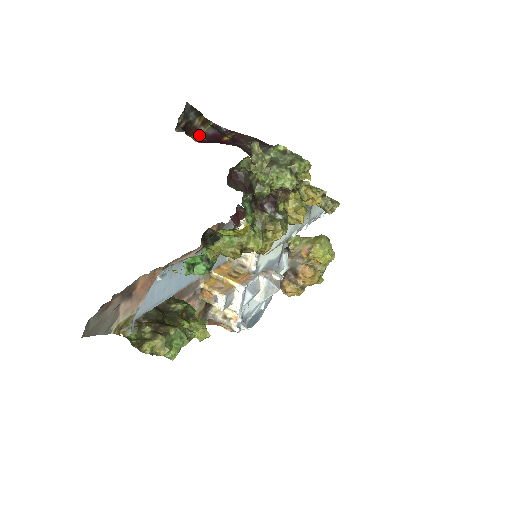
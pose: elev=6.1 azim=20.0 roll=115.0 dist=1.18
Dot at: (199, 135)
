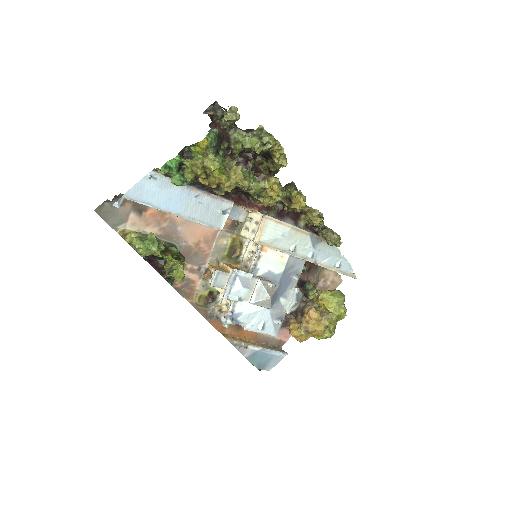
Dot at: occluded
